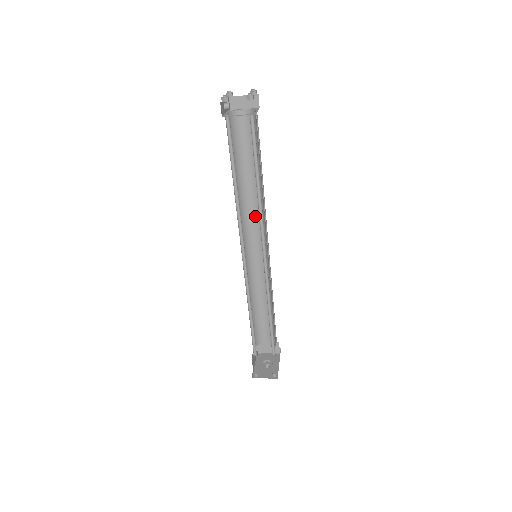
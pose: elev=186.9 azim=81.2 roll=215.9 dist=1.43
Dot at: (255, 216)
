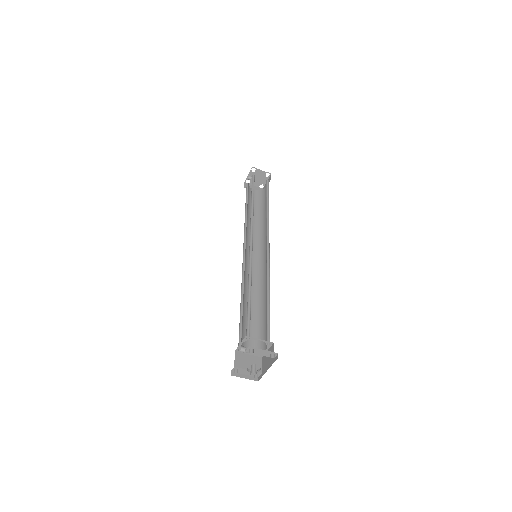
Dot at: (253, 241)
